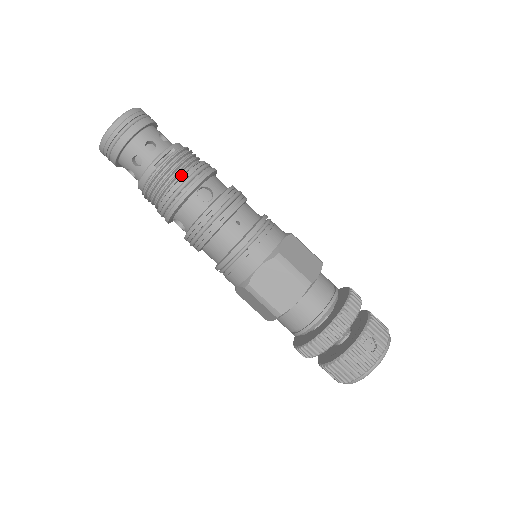
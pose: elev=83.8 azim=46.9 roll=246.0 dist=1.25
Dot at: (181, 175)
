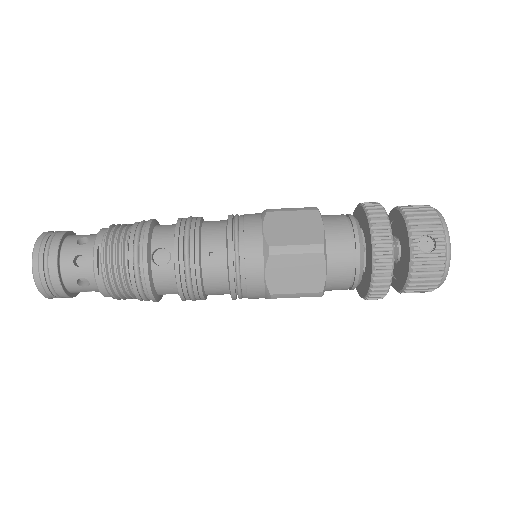
Dot at: (126, 262)
